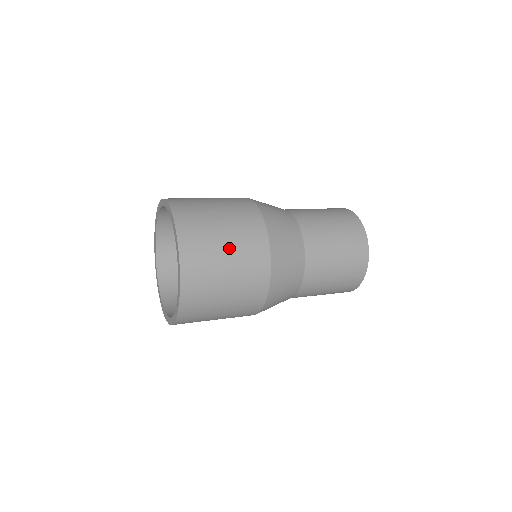
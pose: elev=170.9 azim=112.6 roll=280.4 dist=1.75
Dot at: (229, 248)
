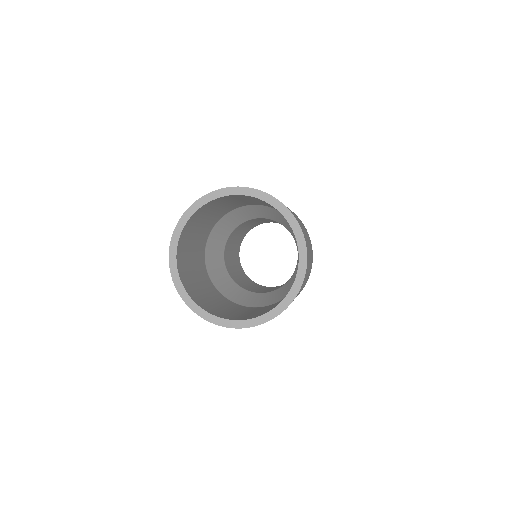
Dot at: occluded
